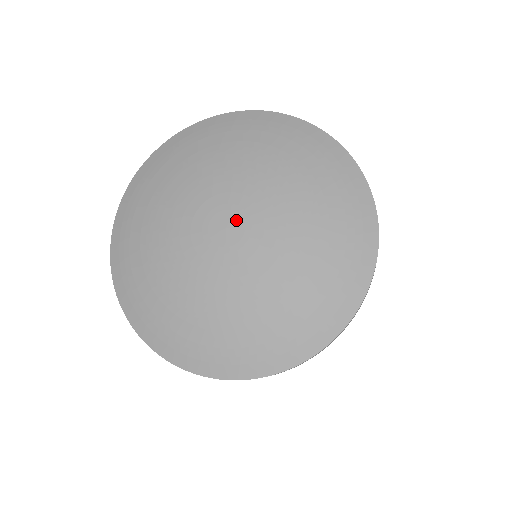
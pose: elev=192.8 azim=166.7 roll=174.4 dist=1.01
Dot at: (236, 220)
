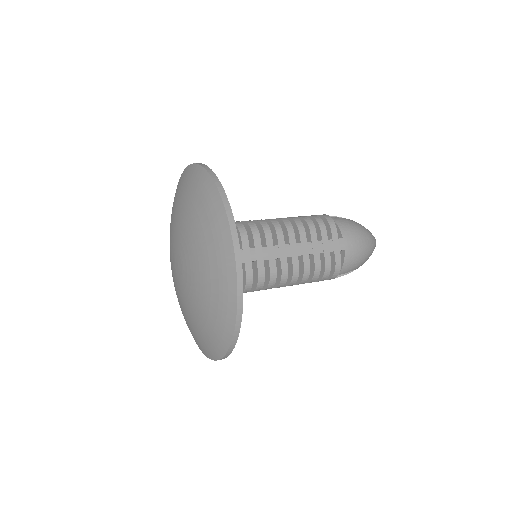
Dot at: (179, 260)
